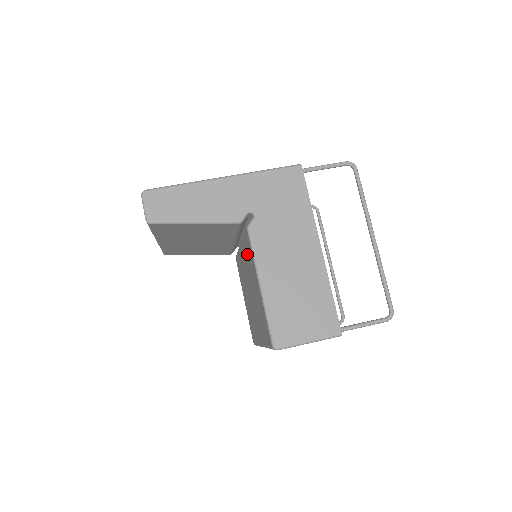
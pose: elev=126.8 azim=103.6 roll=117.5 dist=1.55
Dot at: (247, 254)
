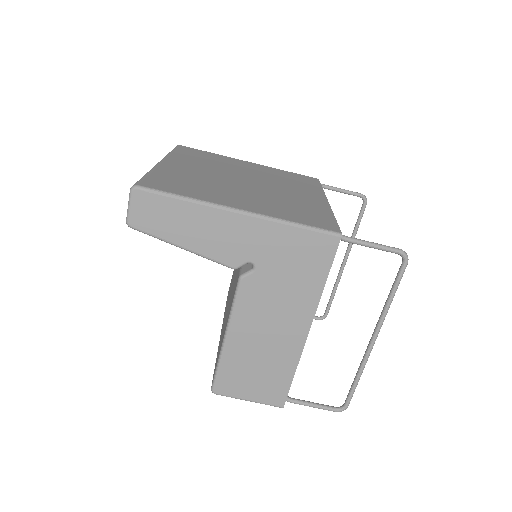
Dot at: (236, 278)
